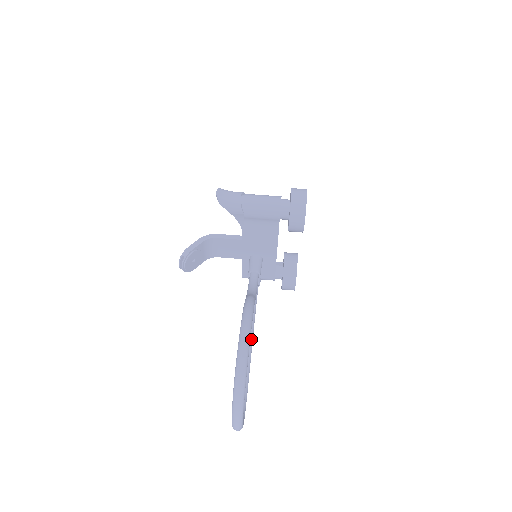
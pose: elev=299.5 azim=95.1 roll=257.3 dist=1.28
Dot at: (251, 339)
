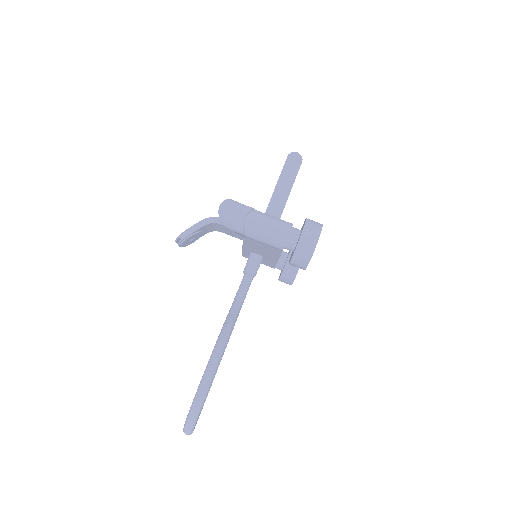
Dot at: occluded
